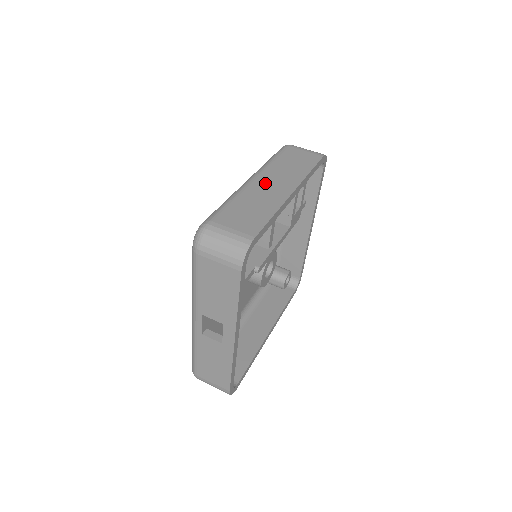
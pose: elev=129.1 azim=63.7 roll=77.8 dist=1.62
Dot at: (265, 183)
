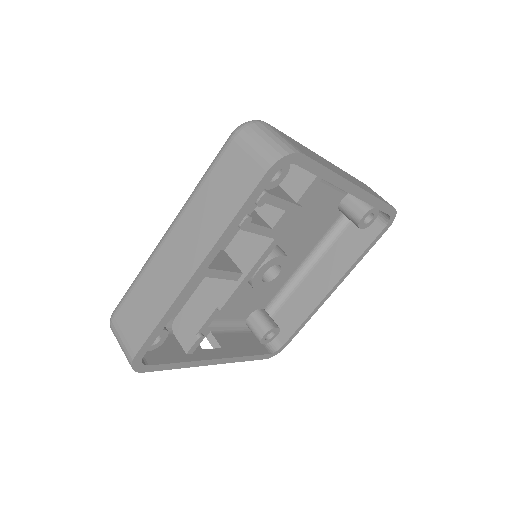
Dot at: (173, 249)
